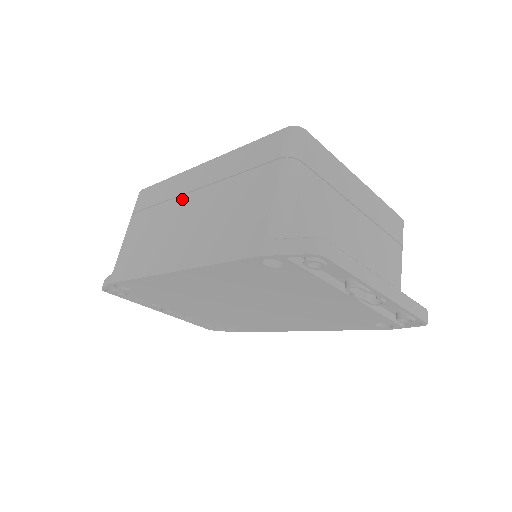
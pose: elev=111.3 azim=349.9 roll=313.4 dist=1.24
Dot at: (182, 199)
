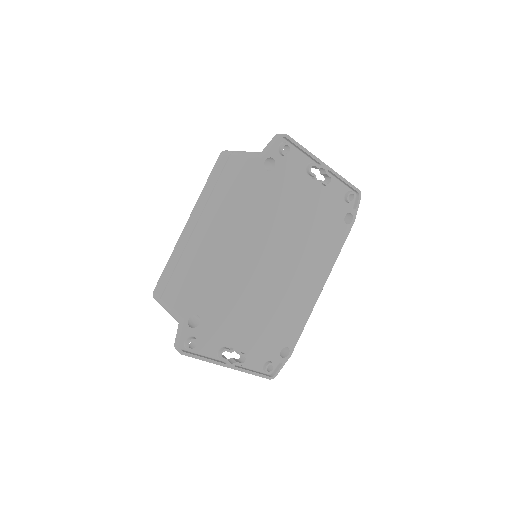
Dot at: (192, 237)
